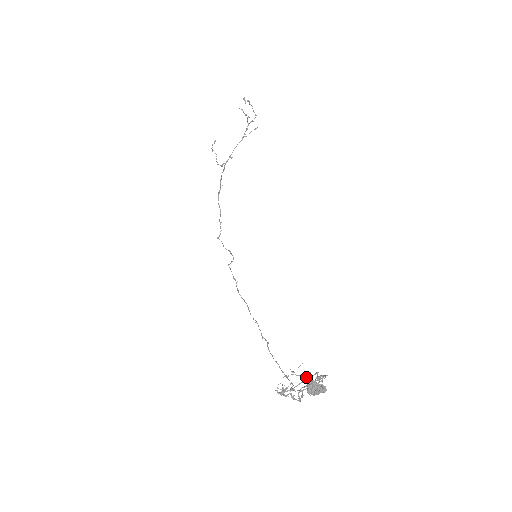
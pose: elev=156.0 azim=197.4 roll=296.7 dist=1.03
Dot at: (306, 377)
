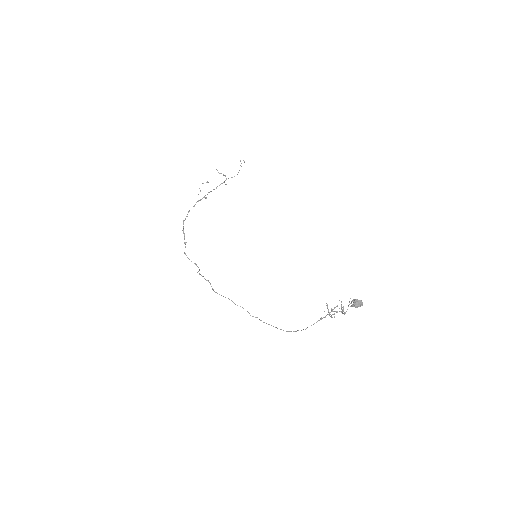
Dot at: occluded
